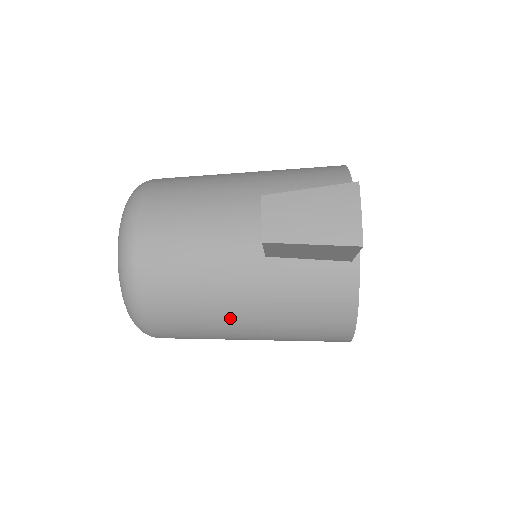
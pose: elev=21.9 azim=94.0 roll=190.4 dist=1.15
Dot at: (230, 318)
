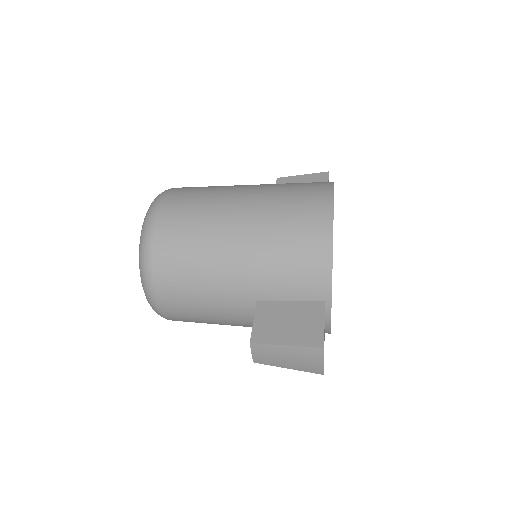
Dot at: occluded
